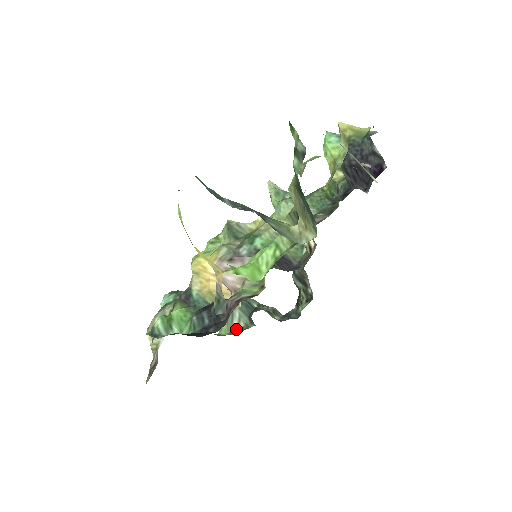
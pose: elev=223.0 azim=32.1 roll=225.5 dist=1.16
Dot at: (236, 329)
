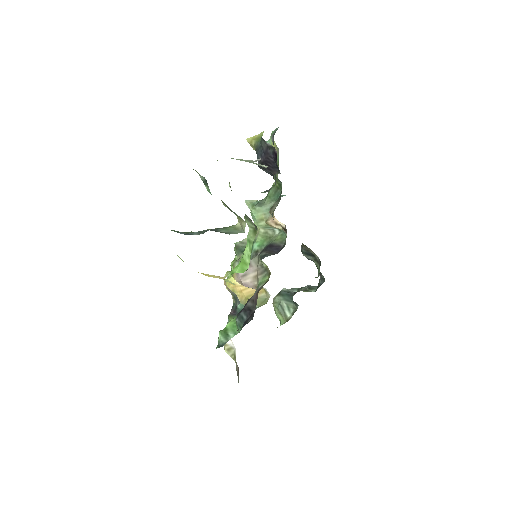
Dot at: (289, 316)
